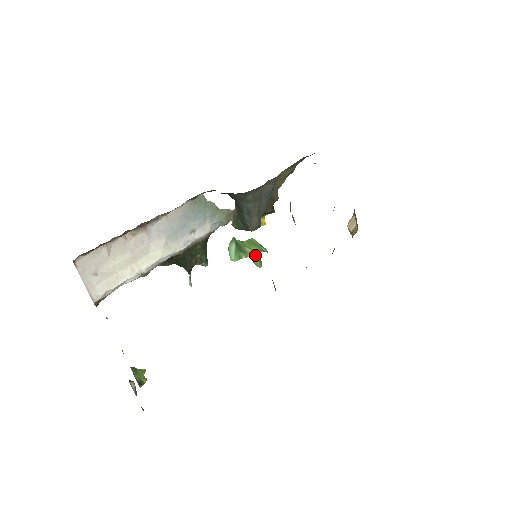
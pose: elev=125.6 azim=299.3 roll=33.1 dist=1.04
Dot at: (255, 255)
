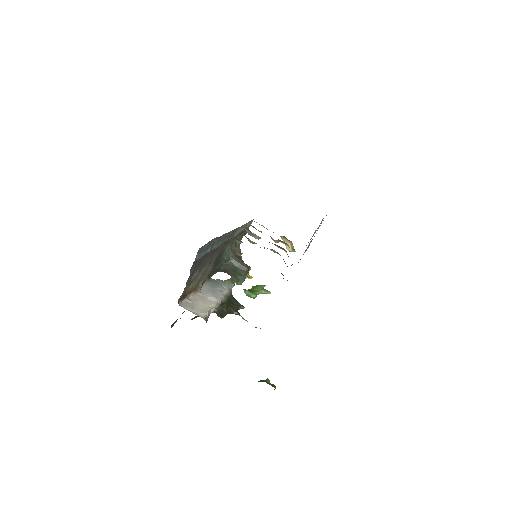
Dot at: (262, 289)
